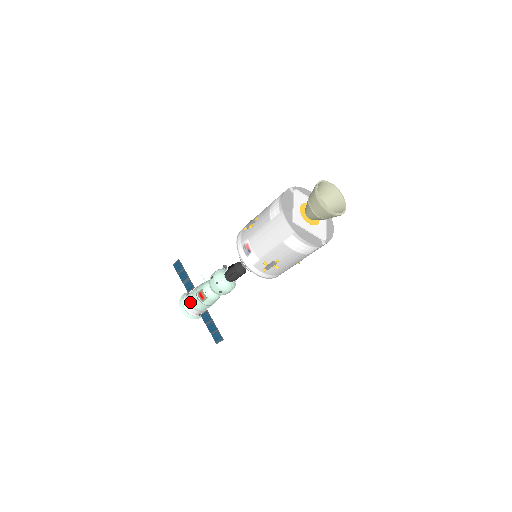
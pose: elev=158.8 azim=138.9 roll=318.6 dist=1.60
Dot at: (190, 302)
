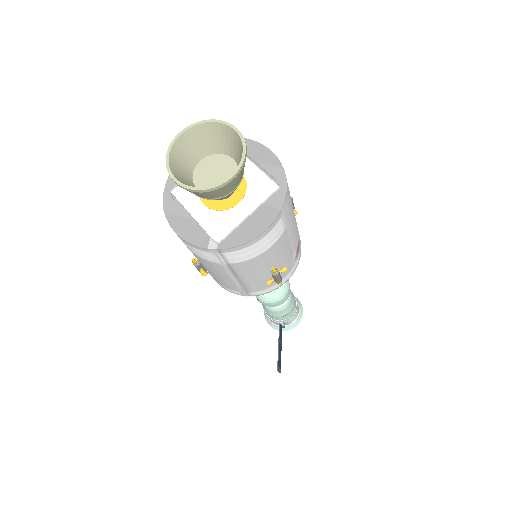
Dot at: occluded
